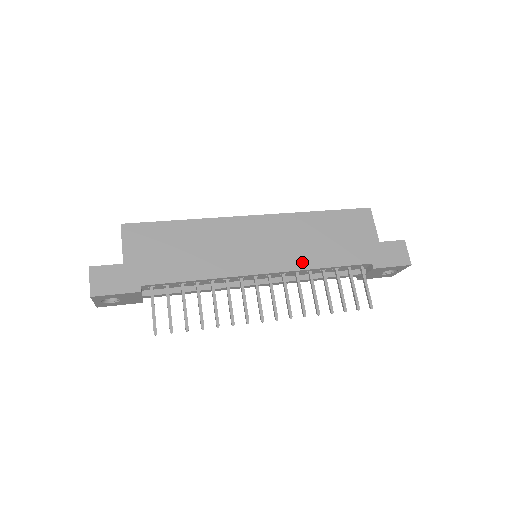
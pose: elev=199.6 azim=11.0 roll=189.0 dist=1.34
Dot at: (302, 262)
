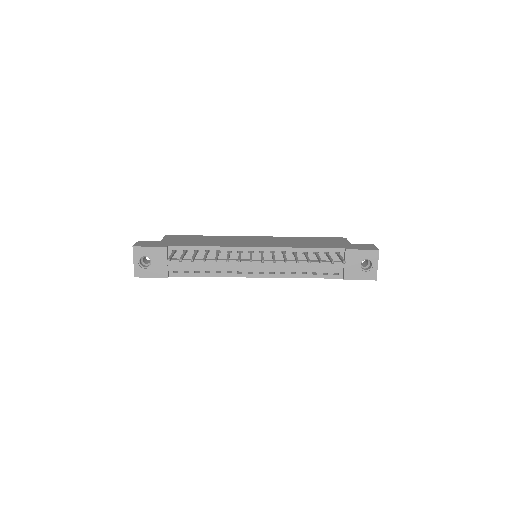
Dot at: (287, 246)
